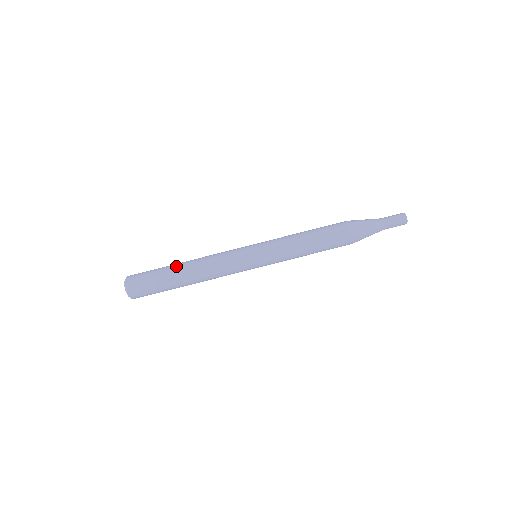
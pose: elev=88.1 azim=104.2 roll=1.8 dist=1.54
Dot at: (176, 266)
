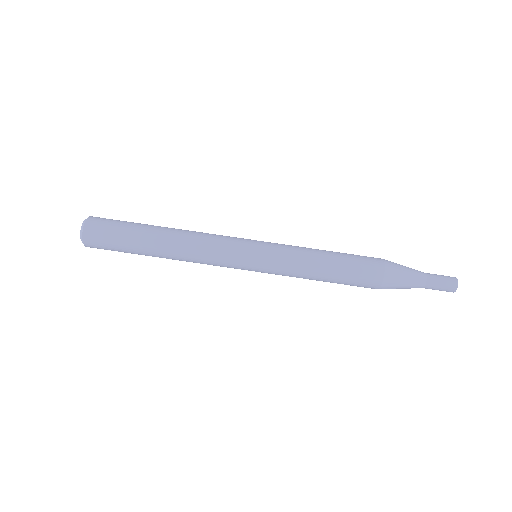
Dot at: (153, 231)
